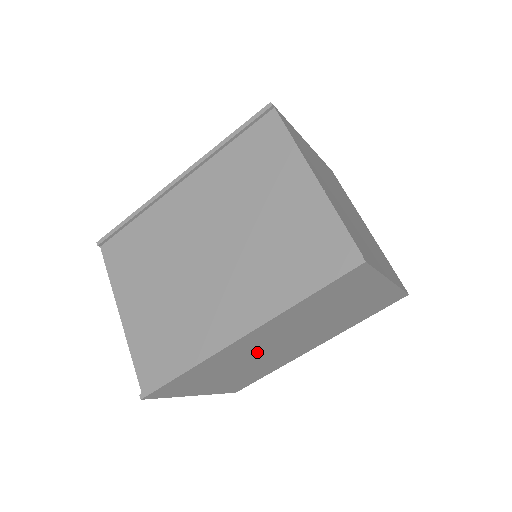
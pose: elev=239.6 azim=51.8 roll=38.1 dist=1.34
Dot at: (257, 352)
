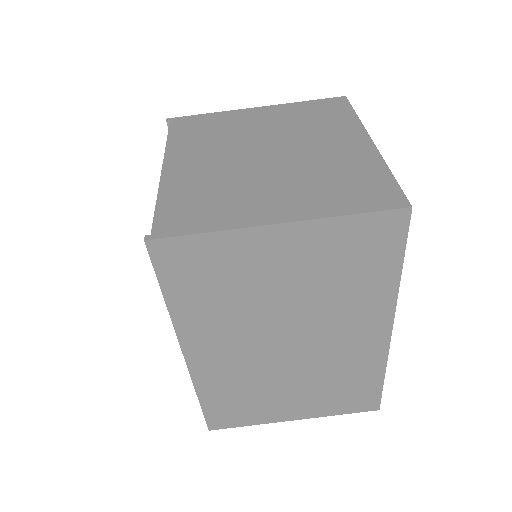
Dot at: (263, 363)
